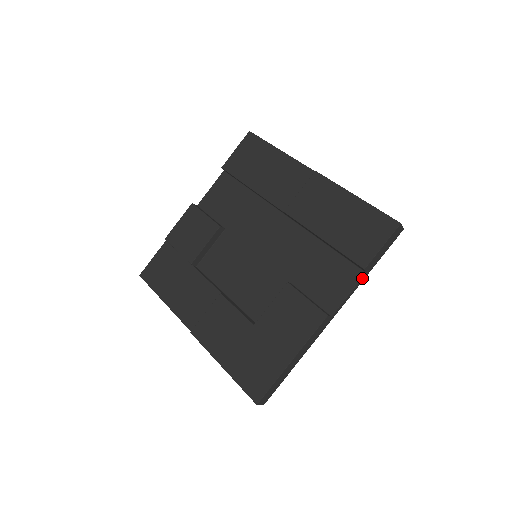
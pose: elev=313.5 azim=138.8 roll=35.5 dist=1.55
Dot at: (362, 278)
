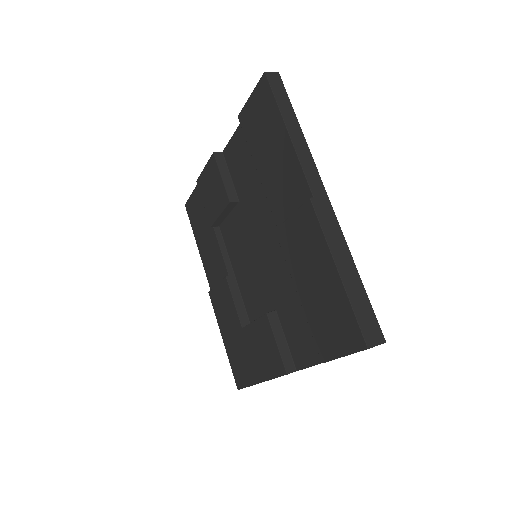
Dot at: occluded
